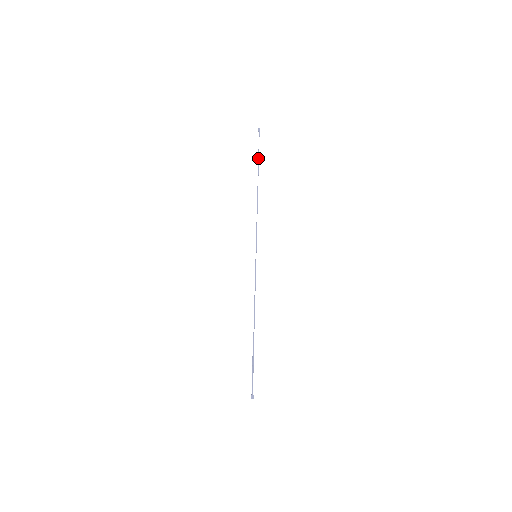
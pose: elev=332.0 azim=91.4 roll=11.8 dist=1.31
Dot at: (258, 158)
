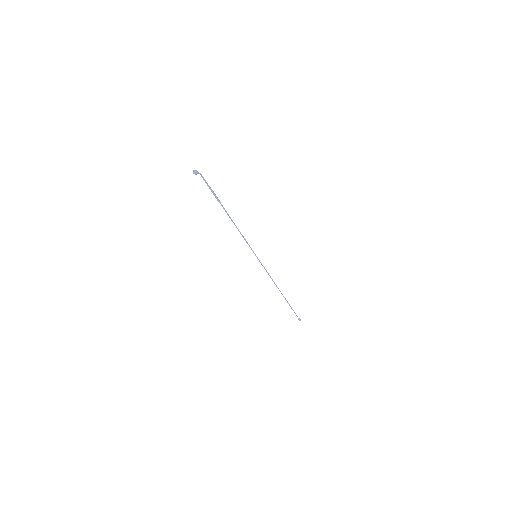
Dot at: (290, 306)
